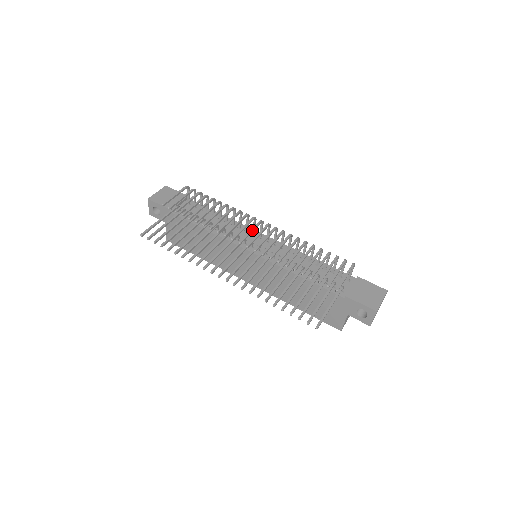
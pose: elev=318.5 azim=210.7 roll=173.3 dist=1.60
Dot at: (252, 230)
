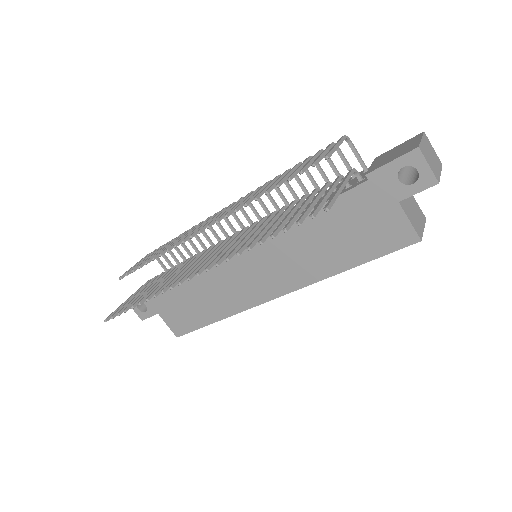
Dot at: (214, 217)
